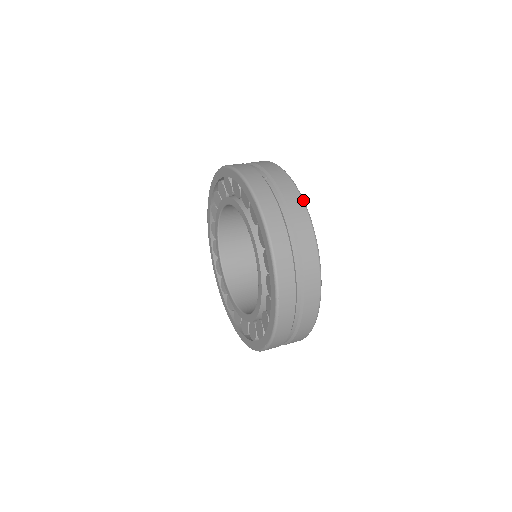
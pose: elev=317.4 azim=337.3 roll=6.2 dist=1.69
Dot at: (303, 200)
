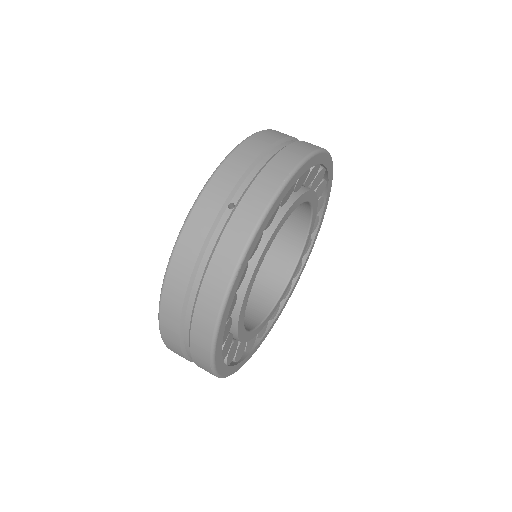
Dot at: (234, 273)
